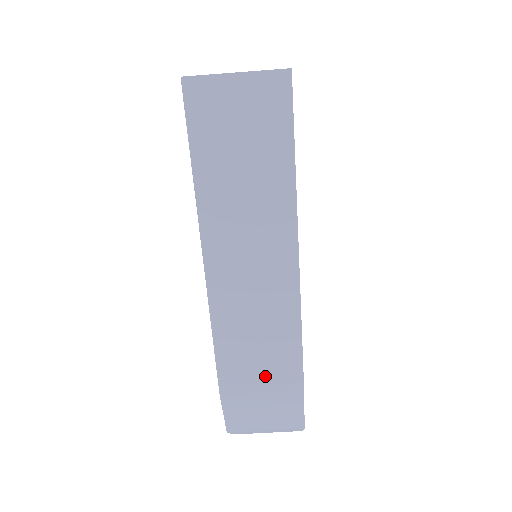
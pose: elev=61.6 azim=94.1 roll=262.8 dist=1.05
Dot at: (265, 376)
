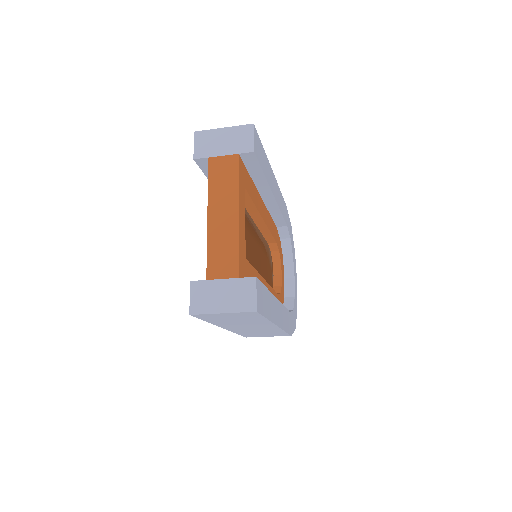
Dot at: (269, 335)
